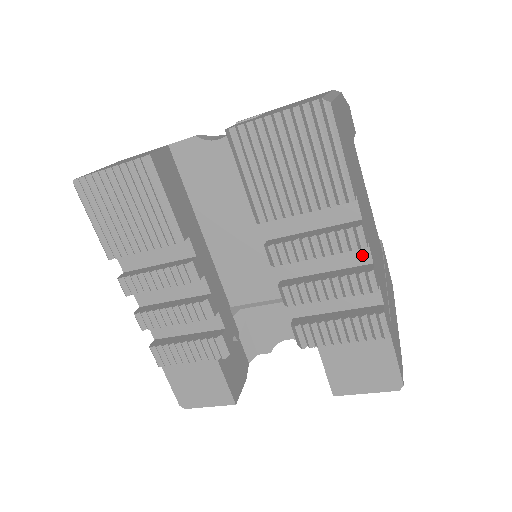
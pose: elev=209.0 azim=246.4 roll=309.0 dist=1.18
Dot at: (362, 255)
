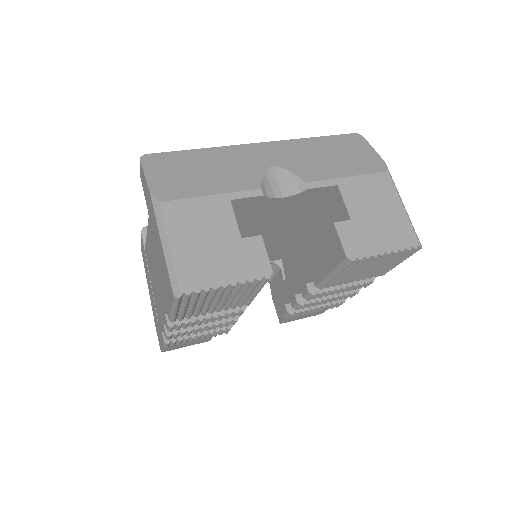
Dot at: occluded
